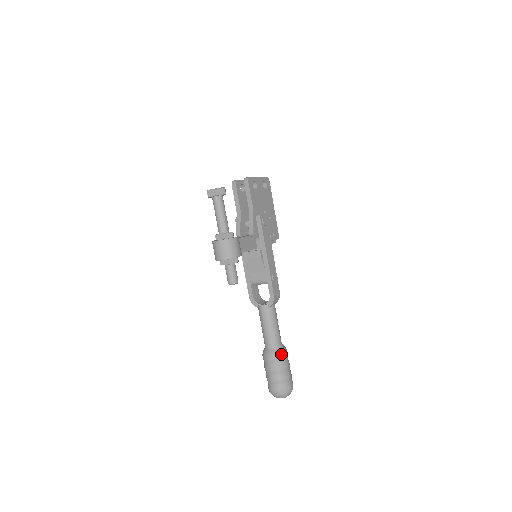
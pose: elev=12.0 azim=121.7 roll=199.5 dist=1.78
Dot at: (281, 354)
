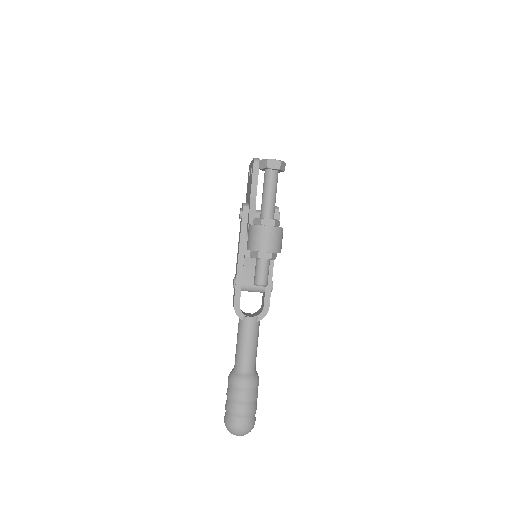
Dot at: (258, 380)
